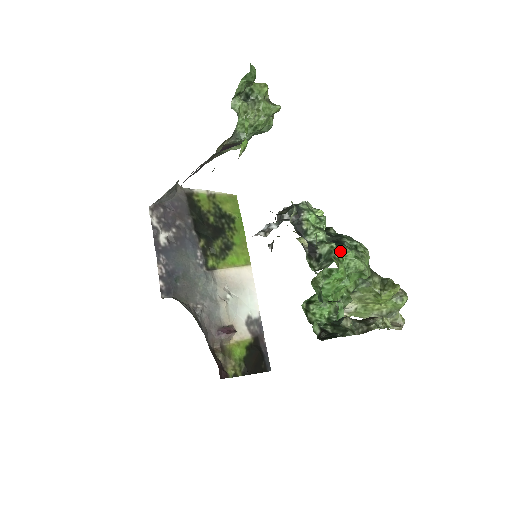
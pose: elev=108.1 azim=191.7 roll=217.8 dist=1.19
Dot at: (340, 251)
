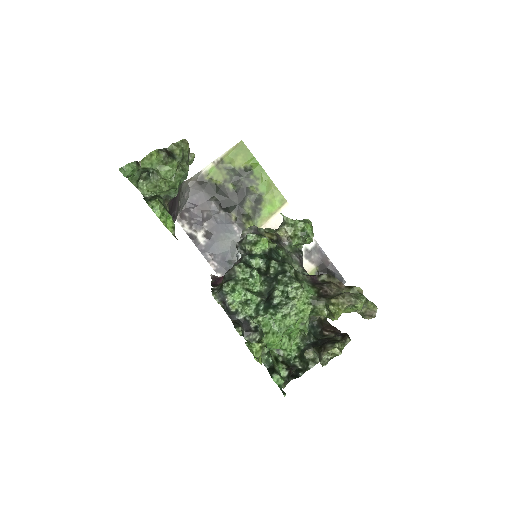
Dot at: (268, 318)
